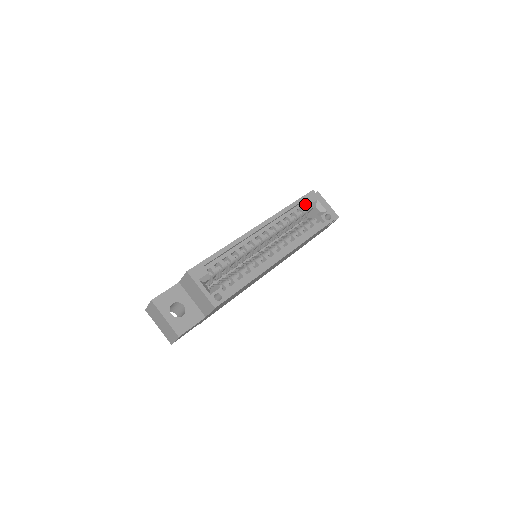
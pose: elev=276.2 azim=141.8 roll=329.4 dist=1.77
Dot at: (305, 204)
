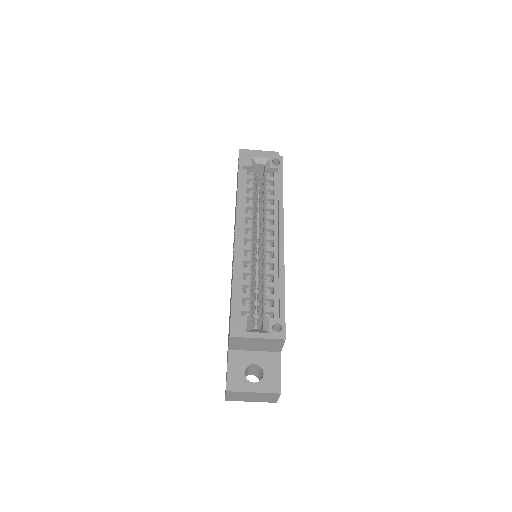
Dot at: (246, 171)
